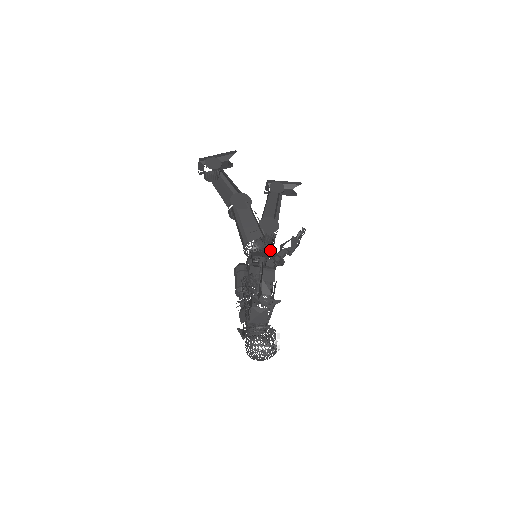
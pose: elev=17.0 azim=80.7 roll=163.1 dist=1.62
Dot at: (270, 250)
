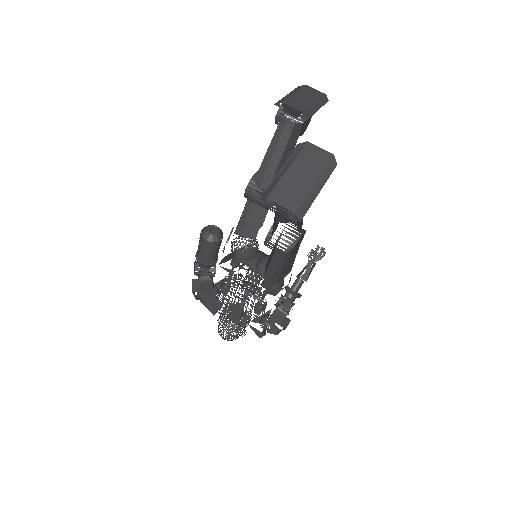
Dot at: (252, 210)
